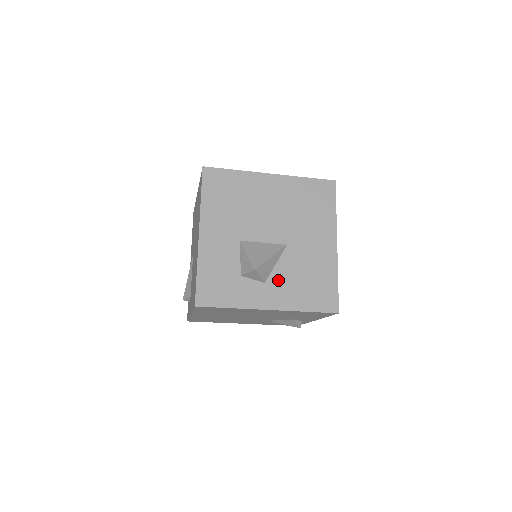
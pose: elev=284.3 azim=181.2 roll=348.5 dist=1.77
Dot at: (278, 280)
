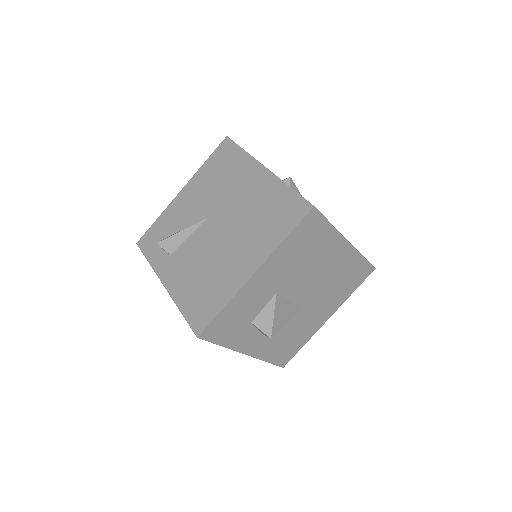
Dot at: occluded
